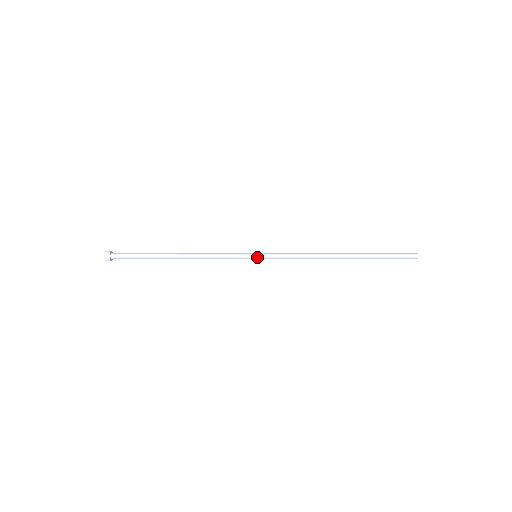
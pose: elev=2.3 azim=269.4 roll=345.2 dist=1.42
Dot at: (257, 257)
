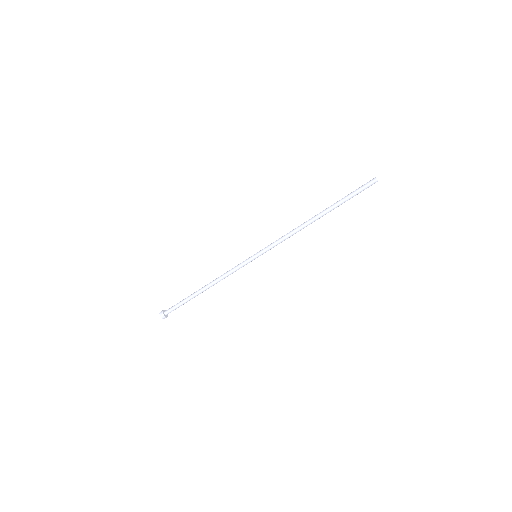
Dot at: (256, 255)
